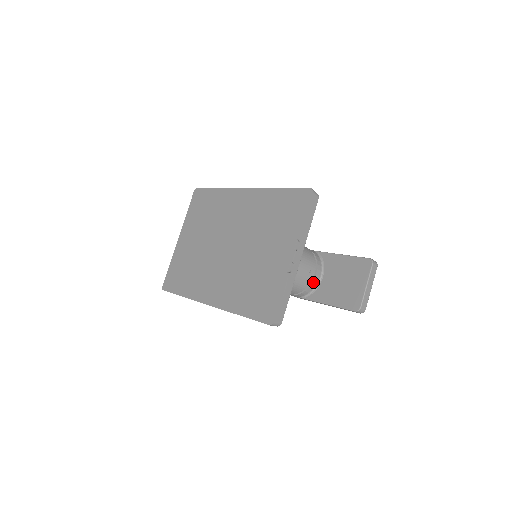
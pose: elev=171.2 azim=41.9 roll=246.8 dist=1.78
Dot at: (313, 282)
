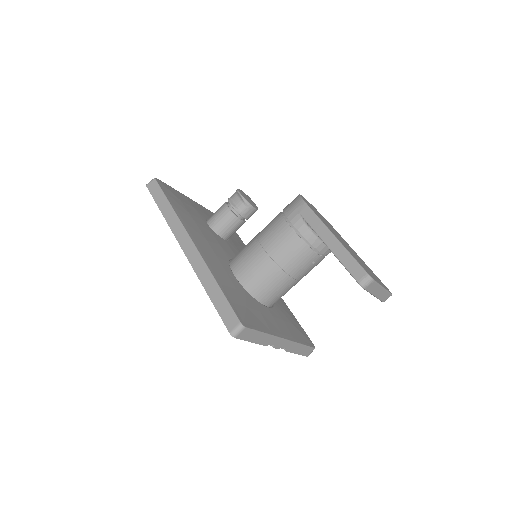
Dot at: (326, 255)
